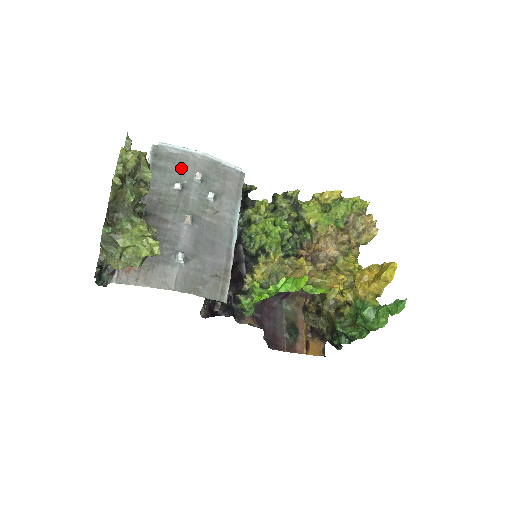
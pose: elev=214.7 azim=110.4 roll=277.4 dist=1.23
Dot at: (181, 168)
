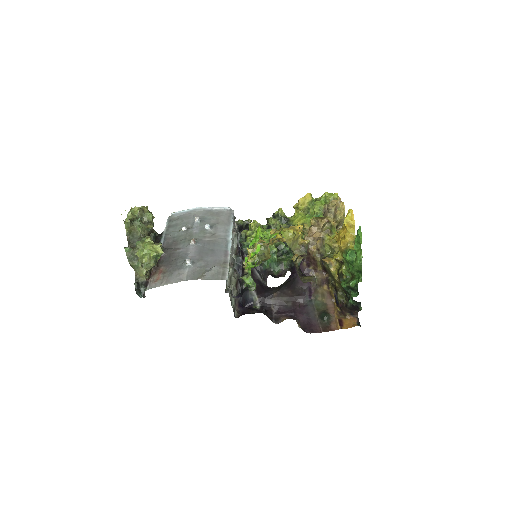
Dot at: (186, 220)
